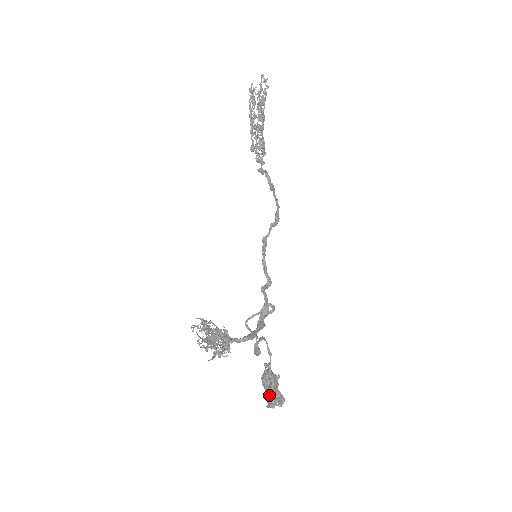
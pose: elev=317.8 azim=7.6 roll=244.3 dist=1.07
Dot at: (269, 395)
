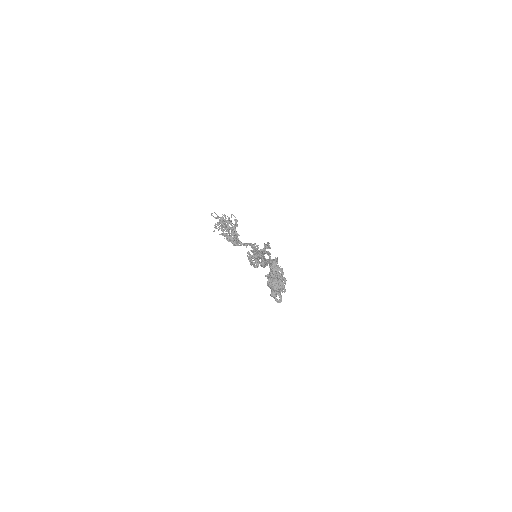
Dot at: occluded
